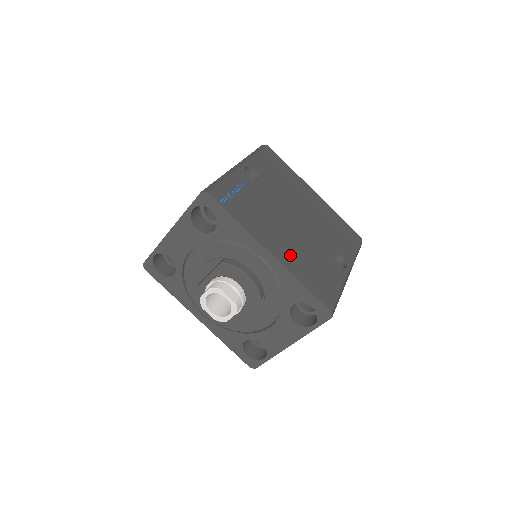
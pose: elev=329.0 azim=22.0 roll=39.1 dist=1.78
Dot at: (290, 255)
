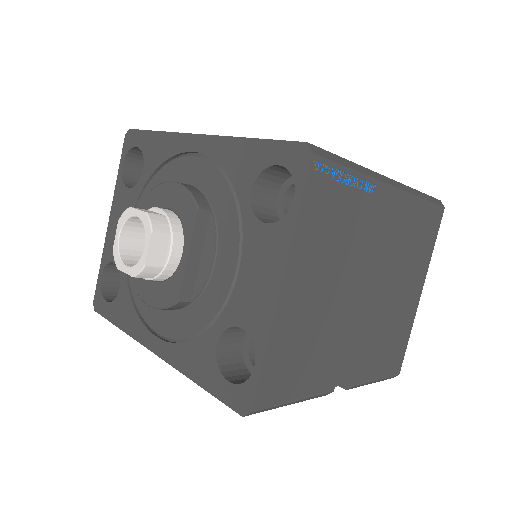
Dot at: occluded
